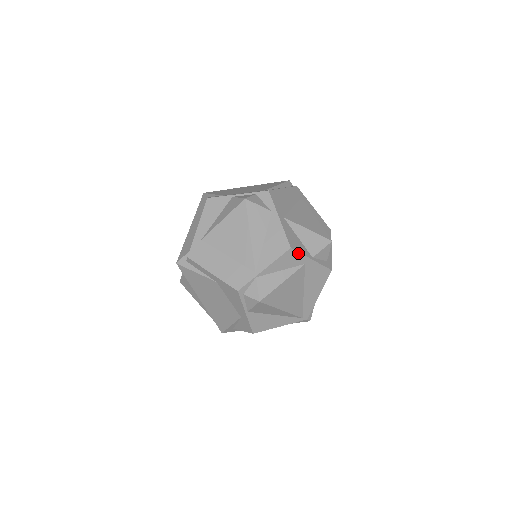
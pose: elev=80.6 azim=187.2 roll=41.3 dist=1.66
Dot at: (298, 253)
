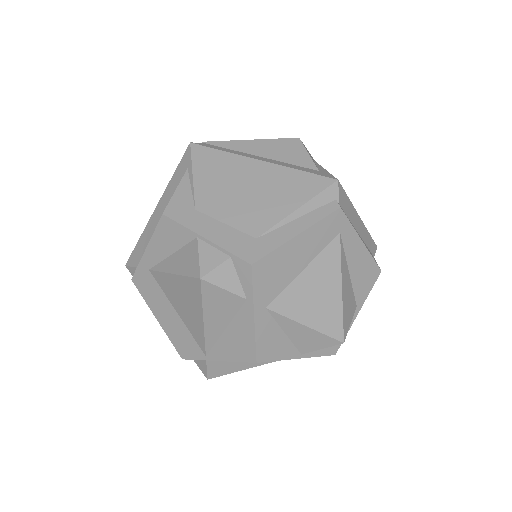
Dot at: (271, 360)
